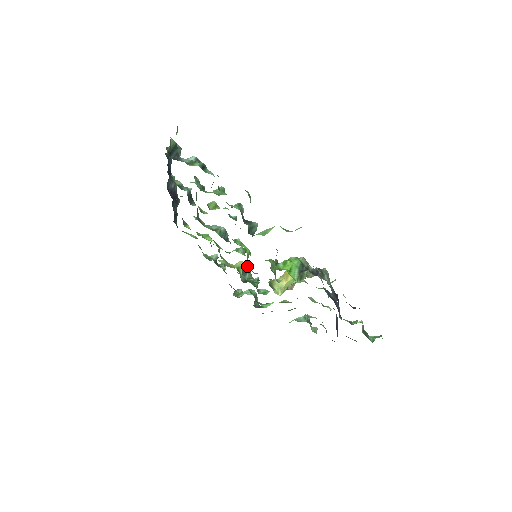
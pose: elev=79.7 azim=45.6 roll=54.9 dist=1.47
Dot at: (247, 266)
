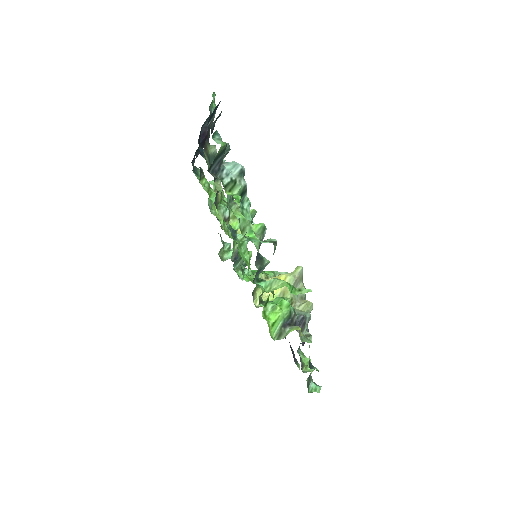
Dot at: occluded
